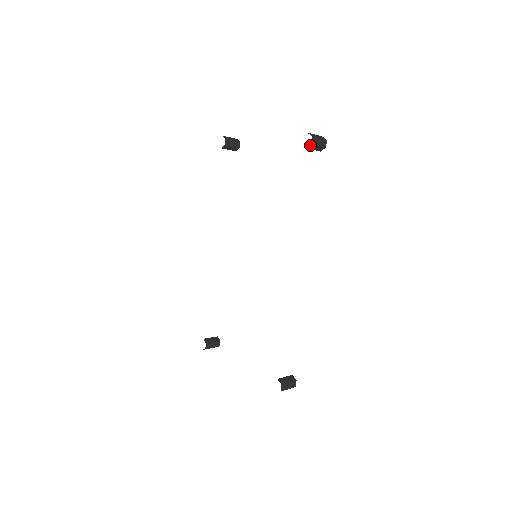
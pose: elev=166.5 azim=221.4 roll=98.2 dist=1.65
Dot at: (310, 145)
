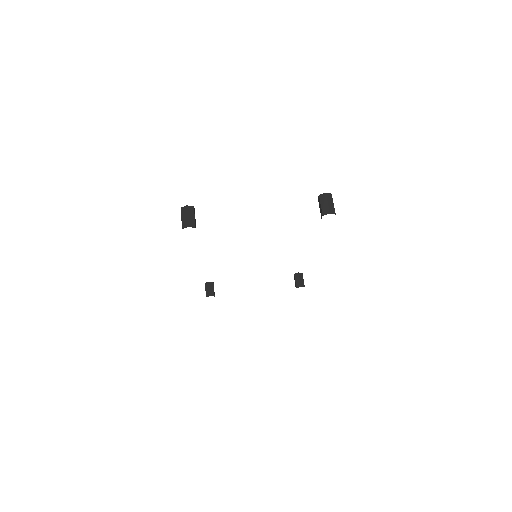
Dot at: occluded
